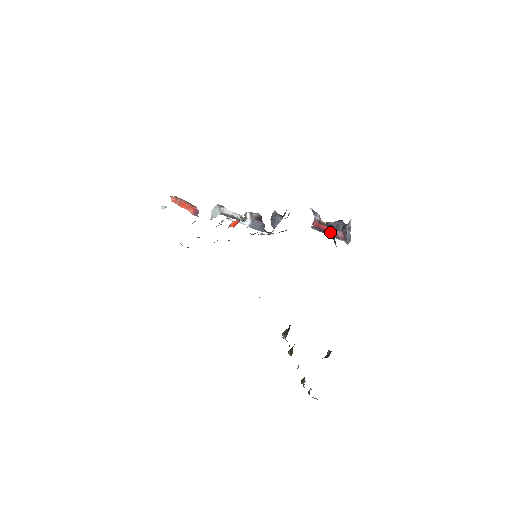
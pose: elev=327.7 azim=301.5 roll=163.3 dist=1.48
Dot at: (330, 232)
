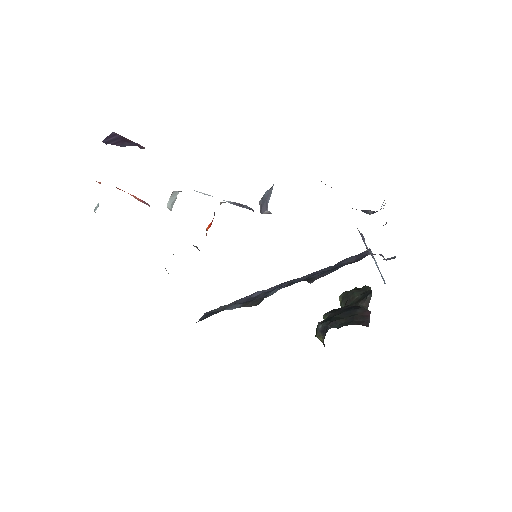
Dot at: occluded
